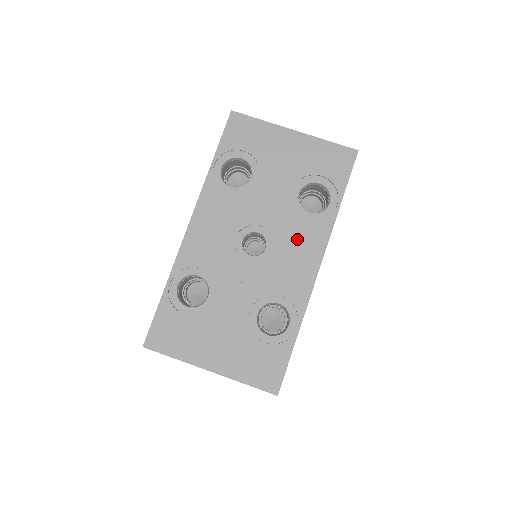
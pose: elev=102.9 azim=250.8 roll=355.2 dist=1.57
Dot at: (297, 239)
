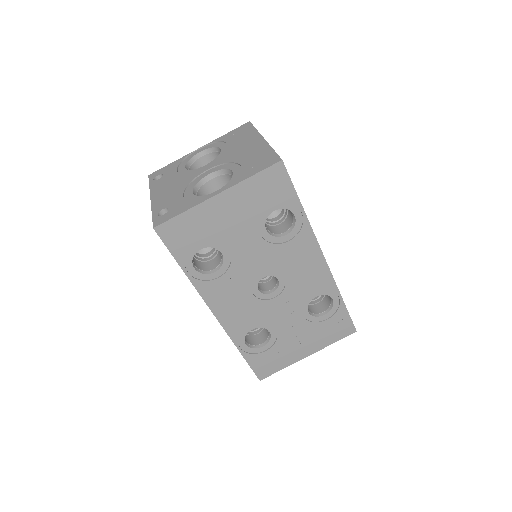
Dot at: (294, 258)
